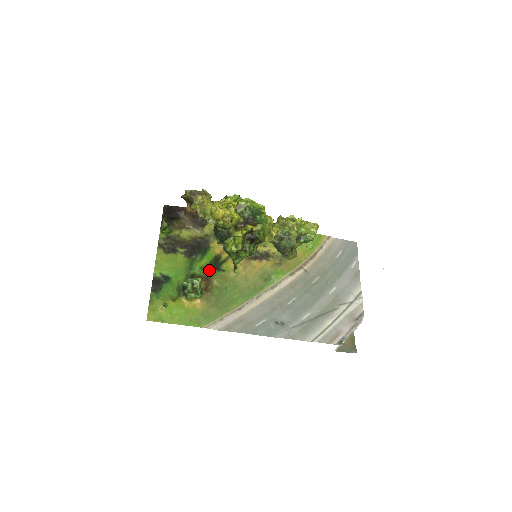
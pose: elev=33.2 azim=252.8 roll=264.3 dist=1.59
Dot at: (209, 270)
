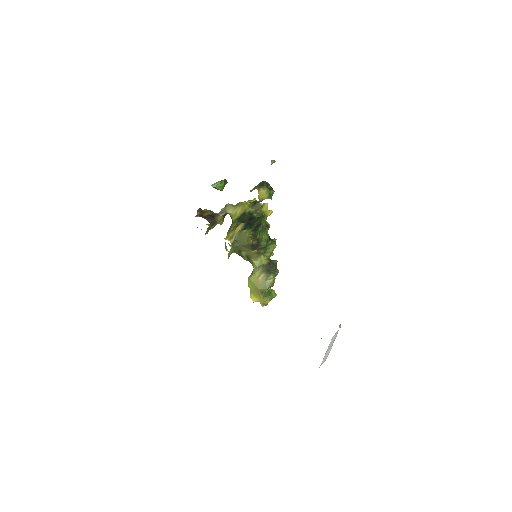
Dot at: occluded
